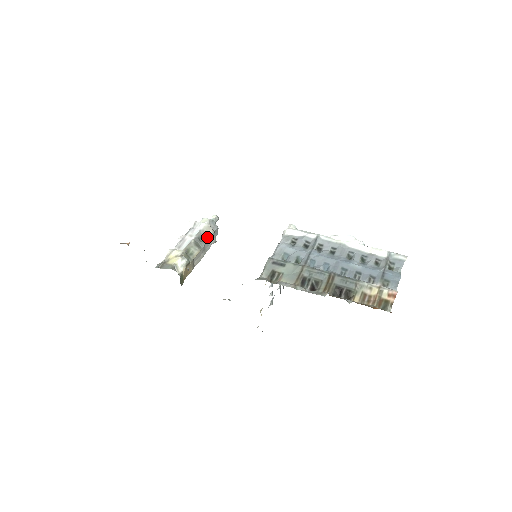
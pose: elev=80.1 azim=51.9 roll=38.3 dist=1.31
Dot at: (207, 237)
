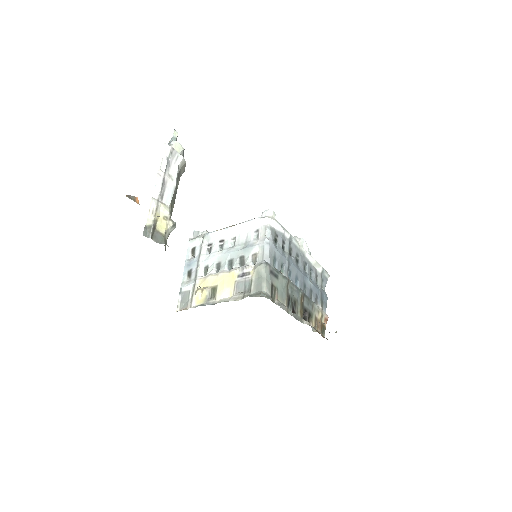
Dot at: occluded
